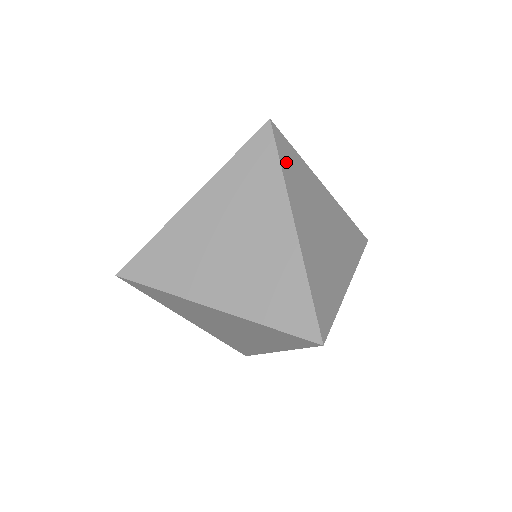
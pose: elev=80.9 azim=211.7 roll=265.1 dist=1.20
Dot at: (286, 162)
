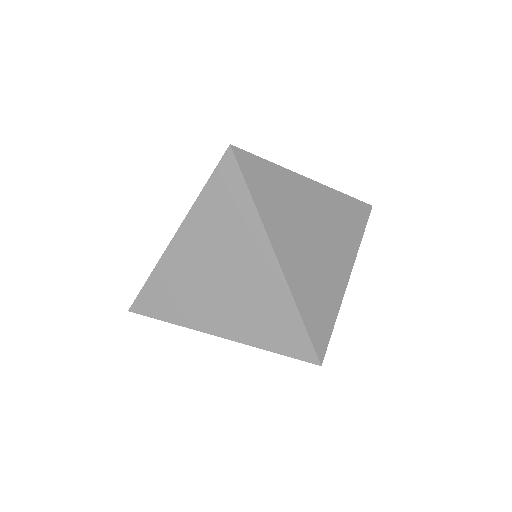
Dot at: (257, 186)
